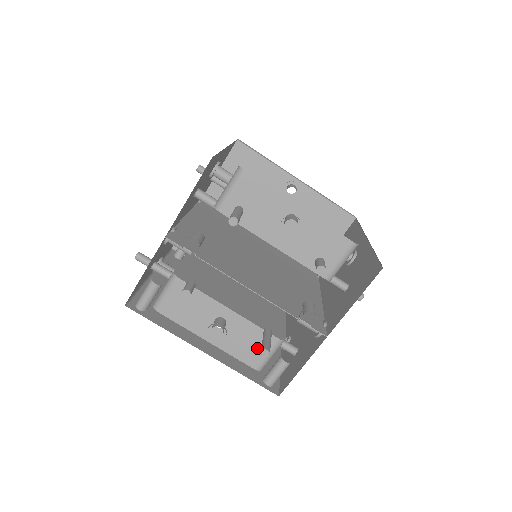
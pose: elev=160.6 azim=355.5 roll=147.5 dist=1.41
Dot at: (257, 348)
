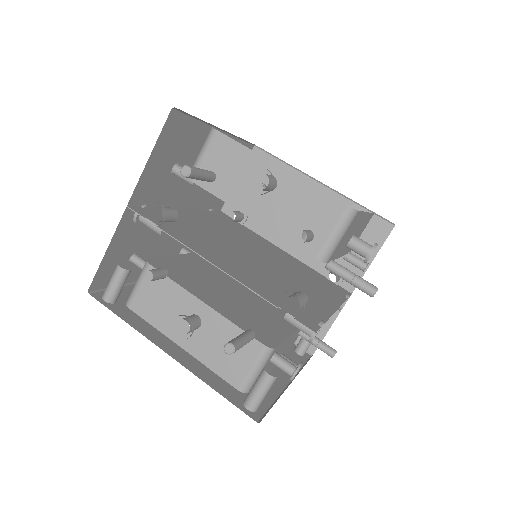
Dot at: (238, 358)
